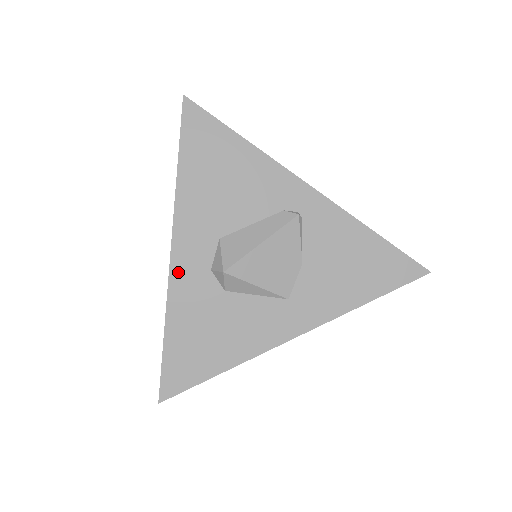
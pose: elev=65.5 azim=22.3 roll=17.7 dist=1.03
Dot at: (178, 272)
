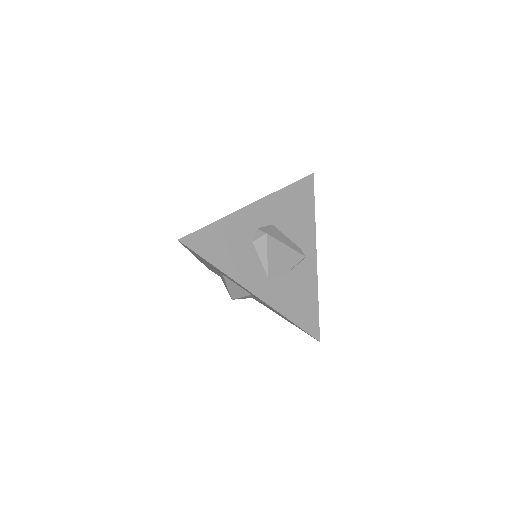
Dot at: (247, 212)
